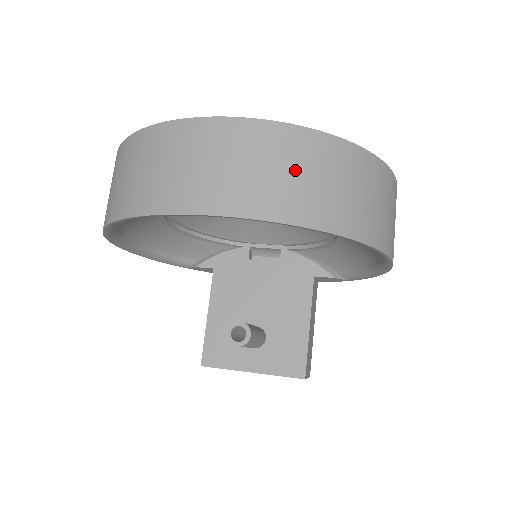
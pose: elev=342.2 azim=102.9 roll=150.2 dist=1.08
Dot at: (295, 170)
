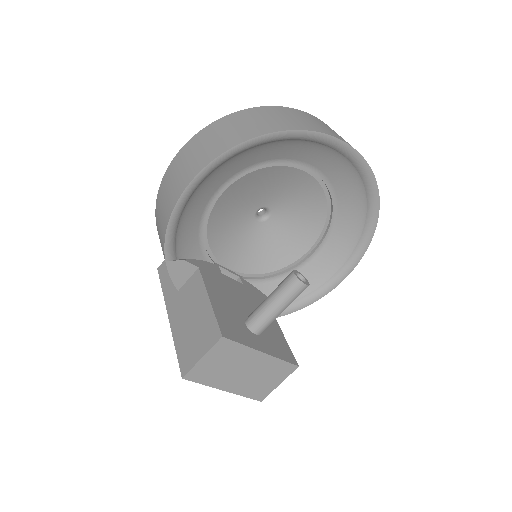
Dot at: occluded
